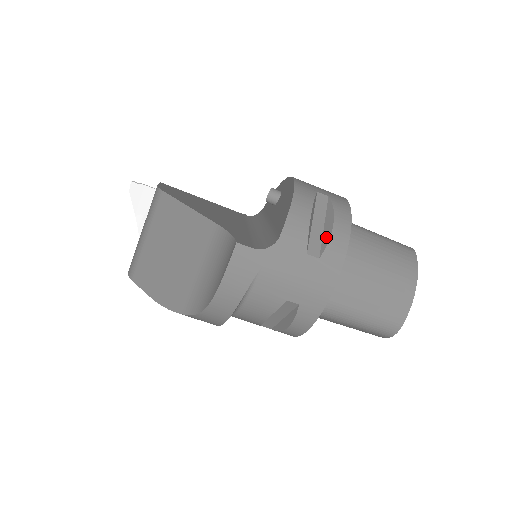
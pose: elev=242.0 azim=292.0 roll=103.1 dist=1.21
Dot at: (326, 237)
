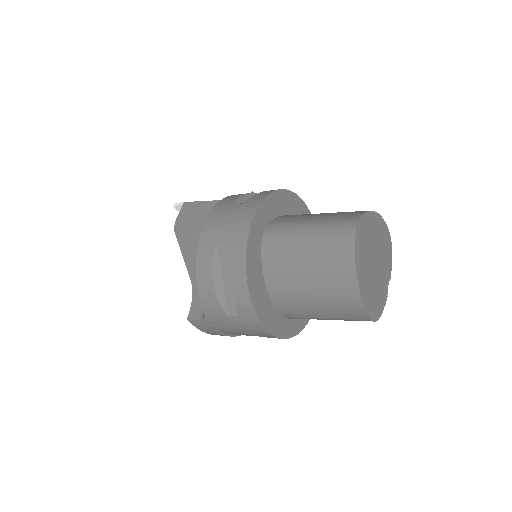
Dot at: (234, 296)
